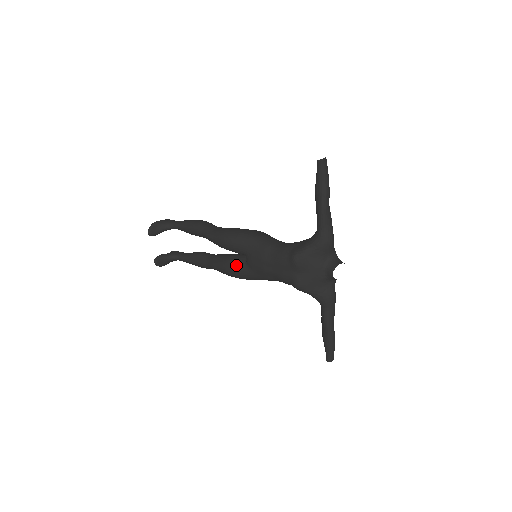
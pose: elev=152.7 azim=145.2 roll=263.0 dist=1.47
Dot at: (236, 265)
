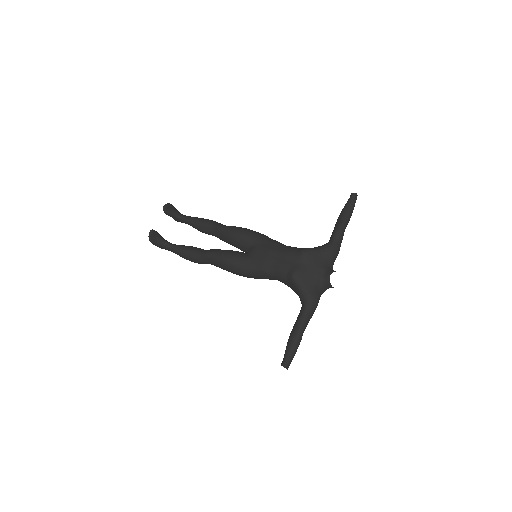
Dot at: (236, 253)
